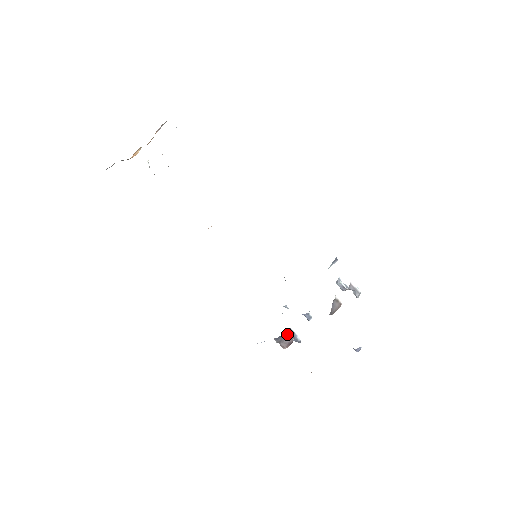
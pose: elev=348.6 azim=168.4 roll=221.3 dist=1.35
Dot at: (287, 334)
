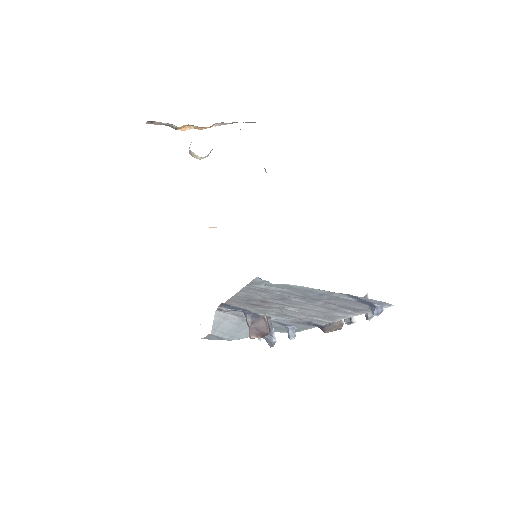
Dot at: (265, 319)
